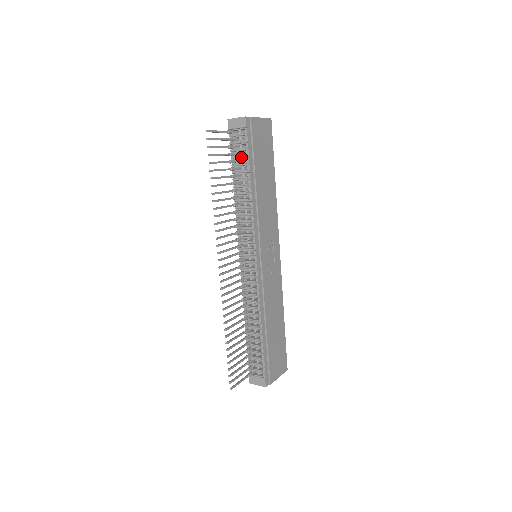
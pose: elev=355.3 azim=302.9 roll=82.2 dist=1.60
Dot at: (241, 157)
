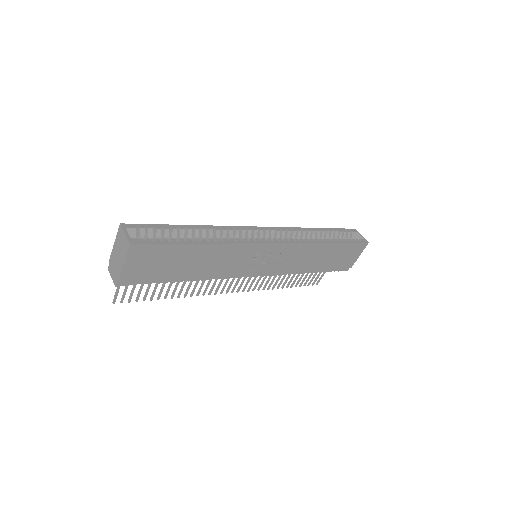
Dot at: occluded
